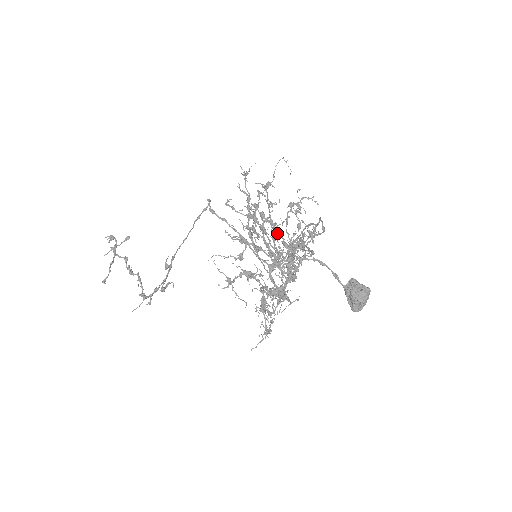
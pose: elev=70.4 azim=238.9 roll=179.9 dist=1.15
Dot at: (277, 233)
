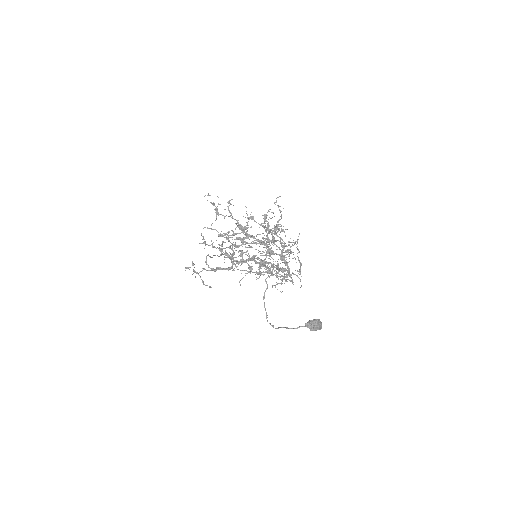
Dot at: occluded
